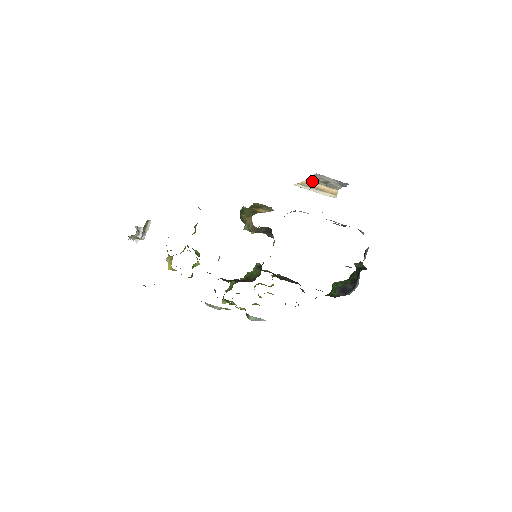
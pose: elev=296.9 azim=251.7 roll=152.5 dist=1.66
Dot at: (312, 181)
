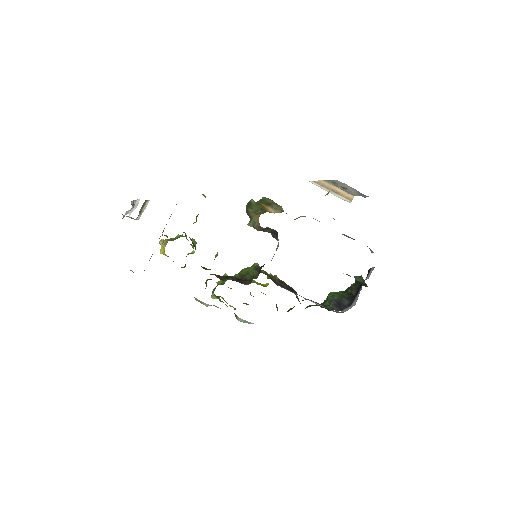
Dot at: (329, 182)
